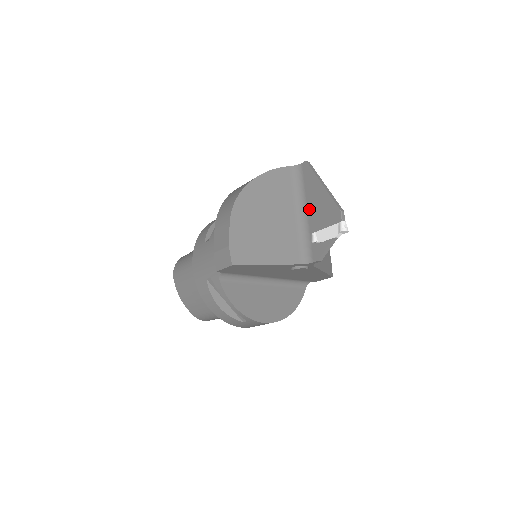
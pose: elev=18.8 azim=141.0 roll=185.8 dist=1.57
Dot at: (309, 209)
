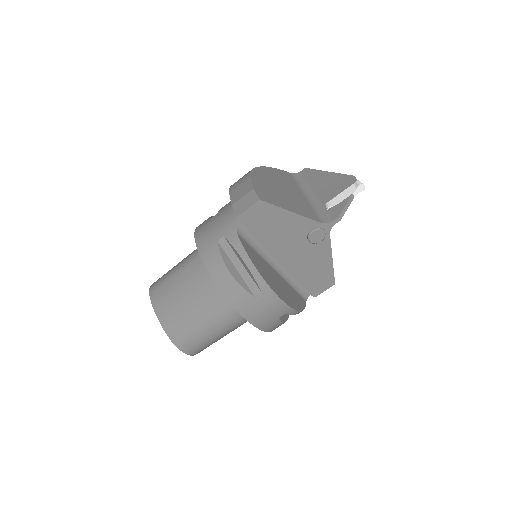
Dot at: (317, 191)
